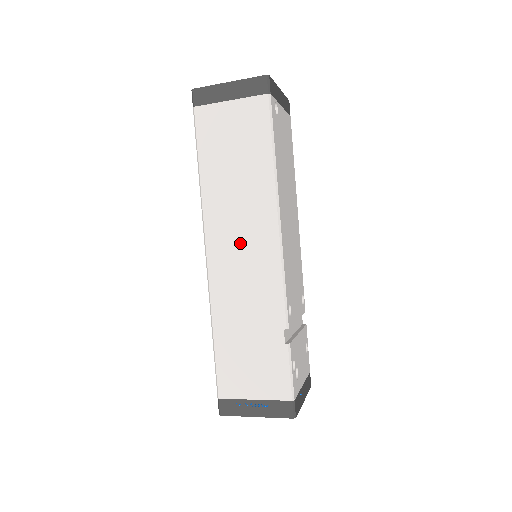
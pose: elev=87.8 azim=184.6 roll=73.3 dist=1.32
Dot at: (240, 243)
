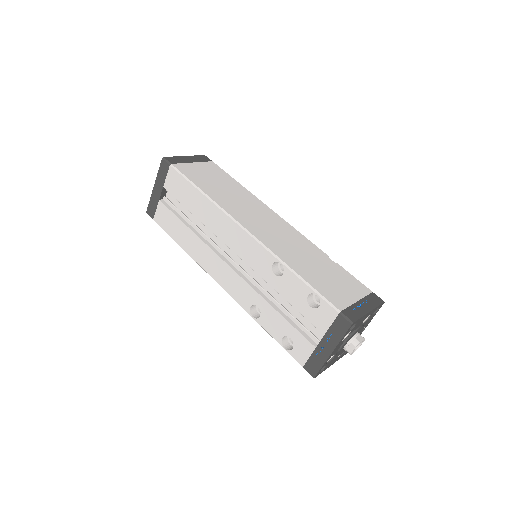
Dot at: (261, 220)
